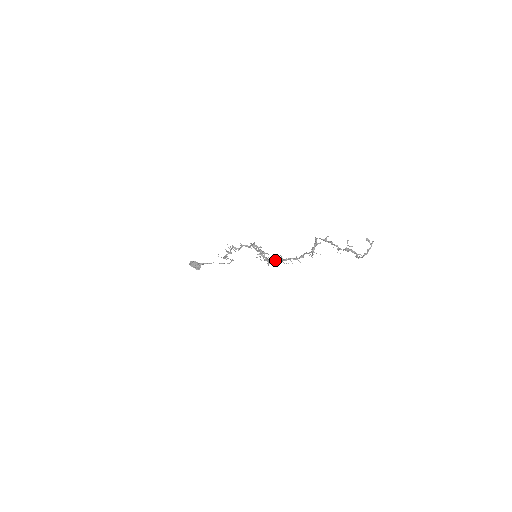
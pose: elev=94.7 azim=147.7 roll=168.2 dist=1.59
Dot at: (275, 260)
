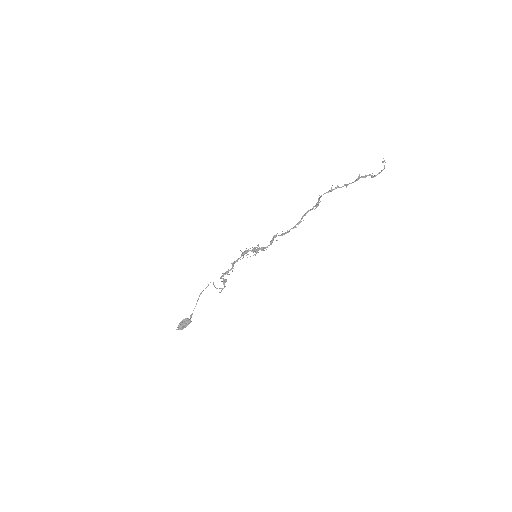
Dot at: (272, 241)
